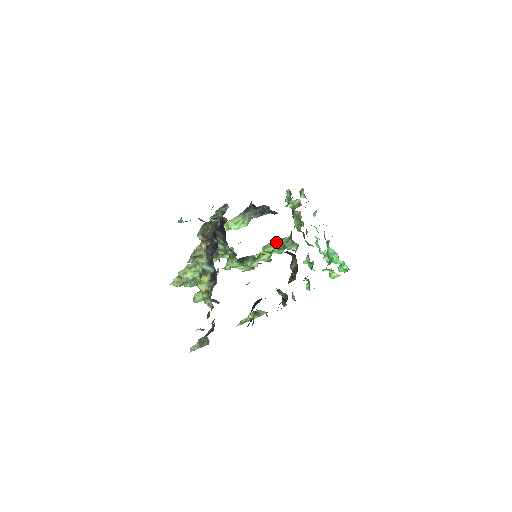
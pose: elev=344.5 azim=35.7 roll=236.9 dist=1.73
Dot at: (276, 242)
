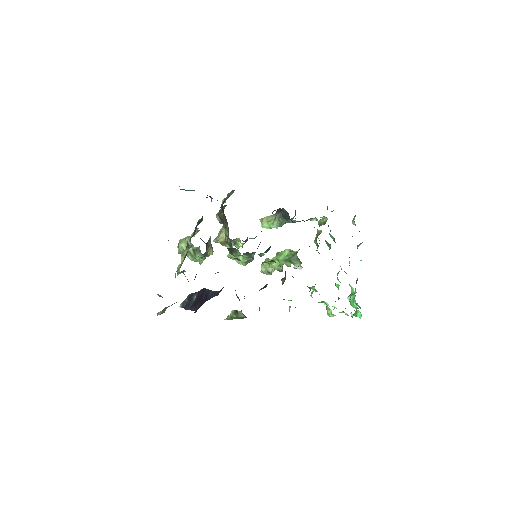
Dot at: (286, 252)
